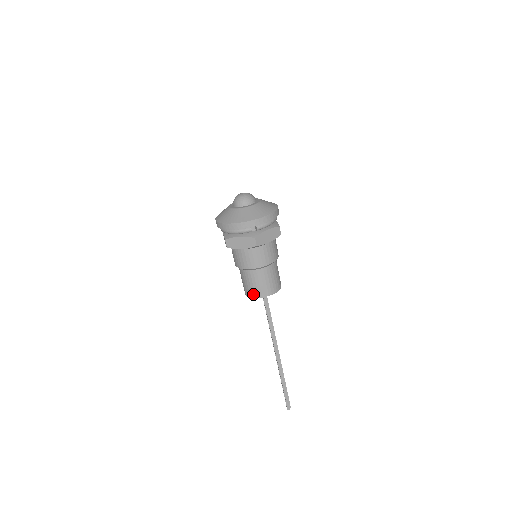
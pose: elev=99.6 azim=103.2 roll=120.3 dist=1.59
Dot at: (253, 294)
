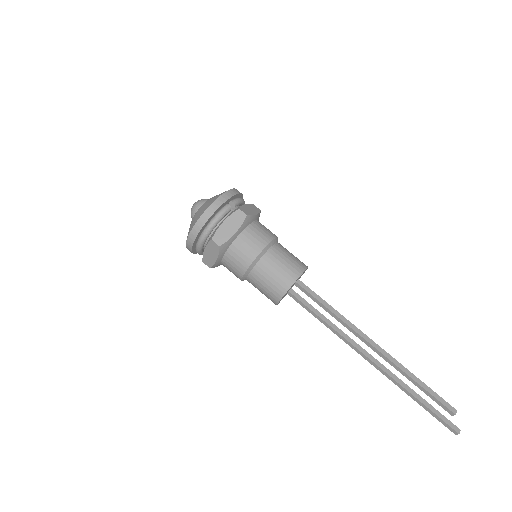
Dot at: (287, 283)
